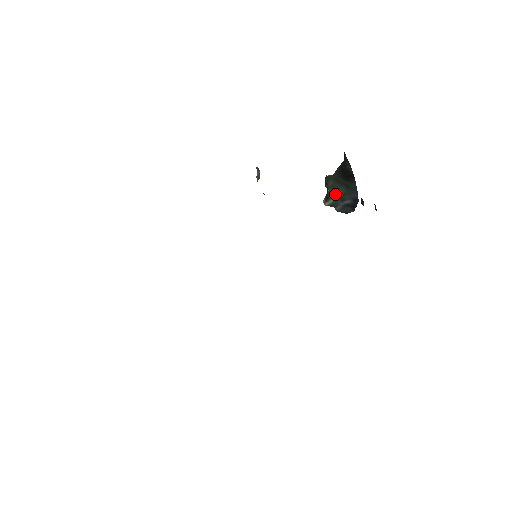
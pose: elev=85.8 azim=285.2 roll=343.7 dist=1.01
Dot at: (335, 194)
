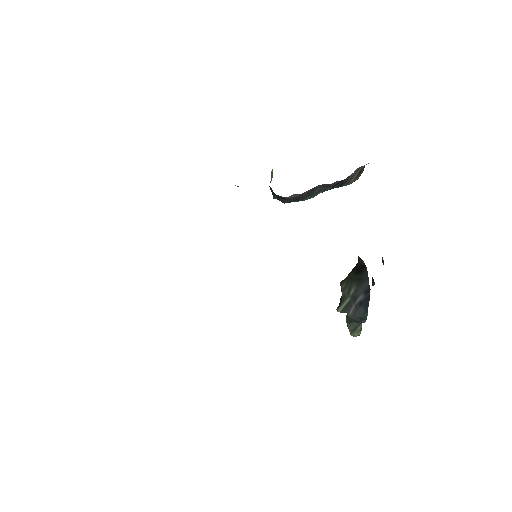
Dot at: (348, 295)
